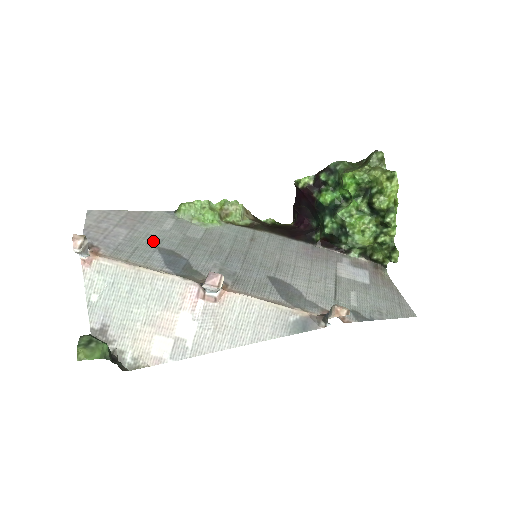
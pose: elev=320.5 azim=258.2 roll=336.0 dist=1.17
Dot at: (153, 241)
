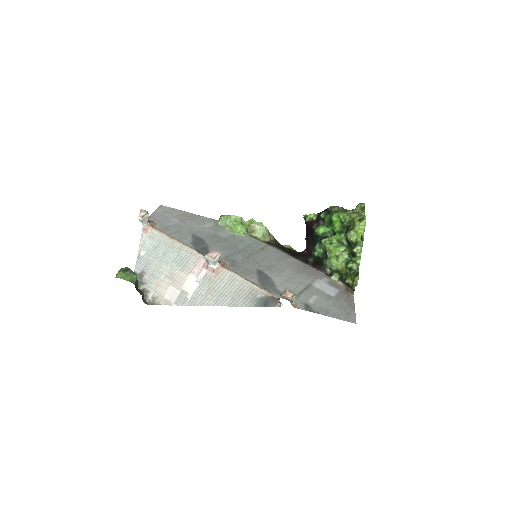
Dot at: (192, 230)
